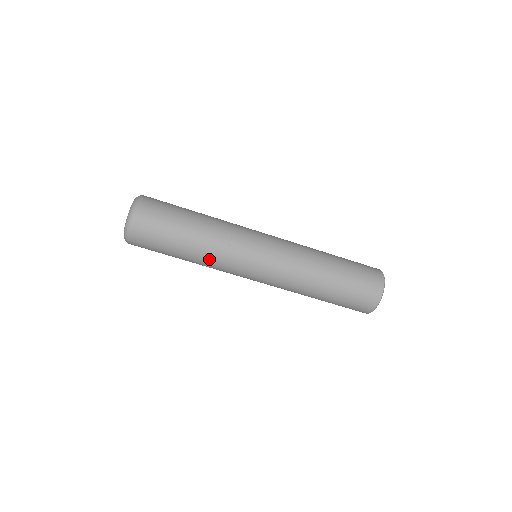
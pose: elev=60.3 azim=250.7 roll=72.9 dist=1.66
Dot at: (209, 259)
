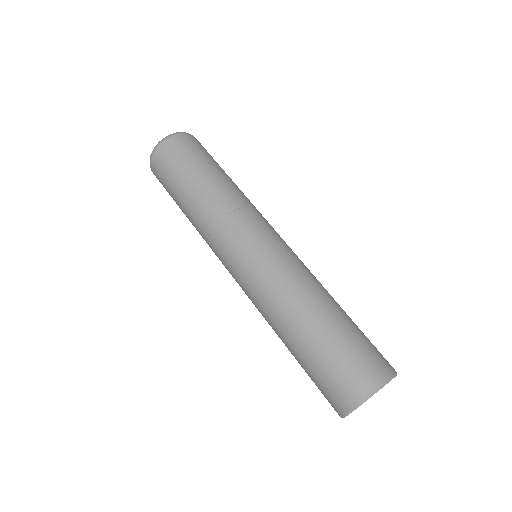
Dot at: (236, 194)
